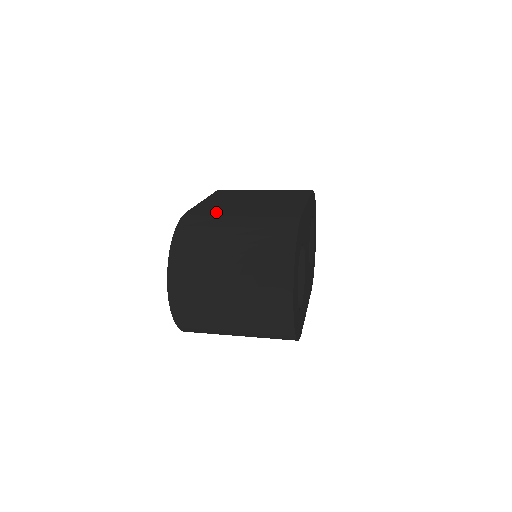
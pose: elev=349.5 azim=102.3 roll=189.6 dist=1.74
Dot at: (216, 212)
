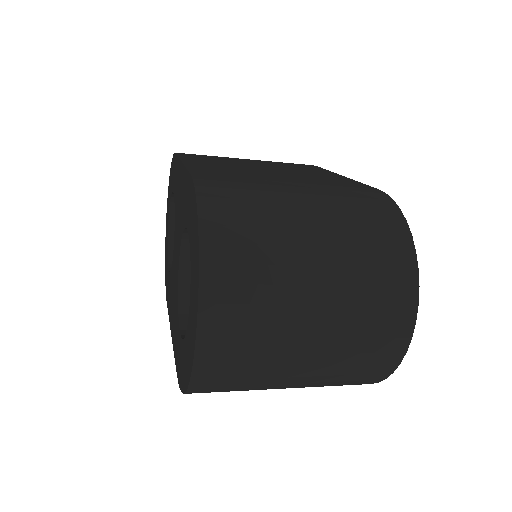
Dot at: (245, 178)
